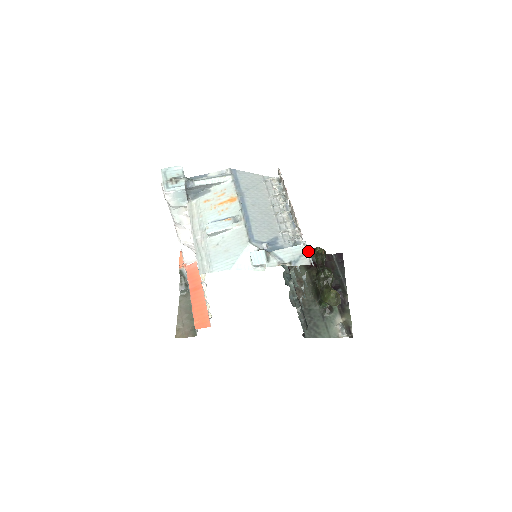
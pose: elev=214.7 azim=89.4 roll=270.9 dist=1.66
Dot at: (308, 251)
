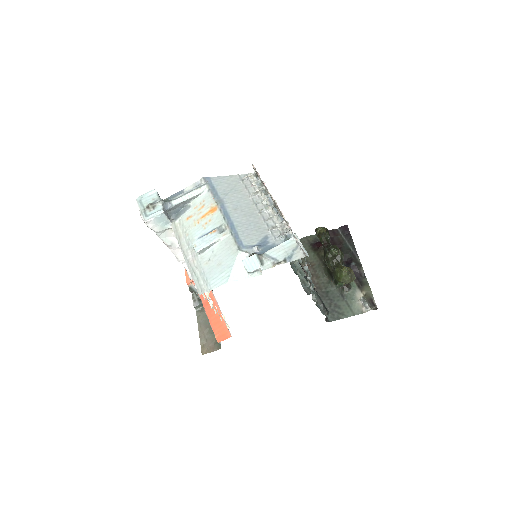
Dot at: (300, 243)
